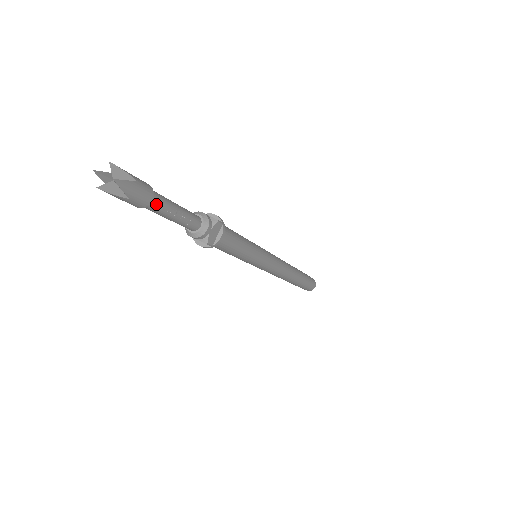
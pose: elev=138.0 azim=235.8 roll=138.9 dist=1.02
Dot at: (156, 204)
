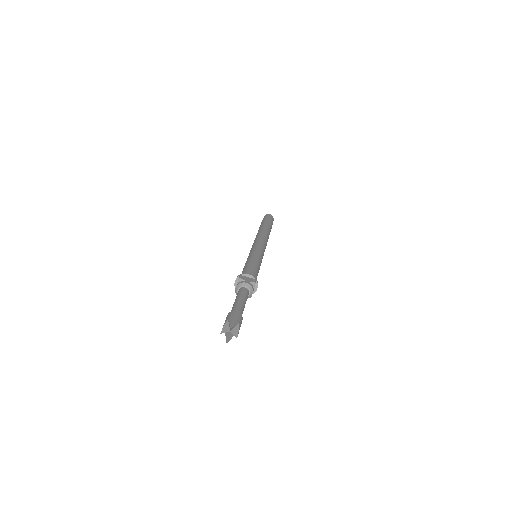
Dot at: occluded
